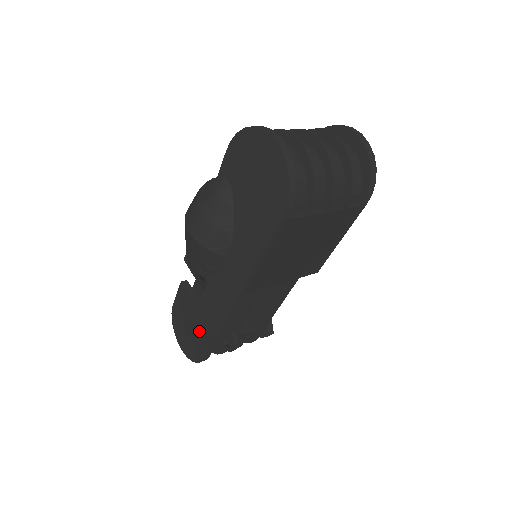
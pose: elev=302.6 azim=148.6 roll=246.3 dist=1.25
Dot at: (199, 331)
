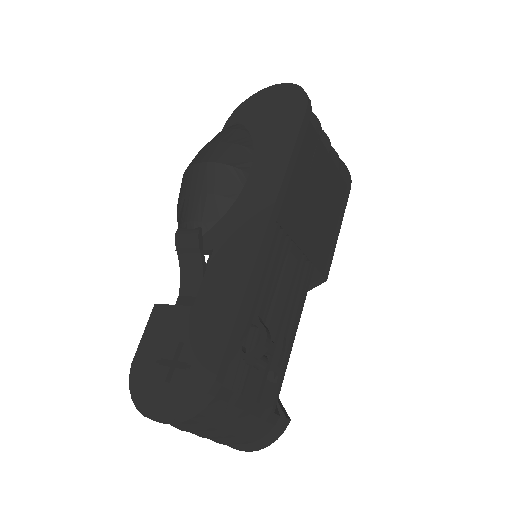
Dot at: (202, 335)
